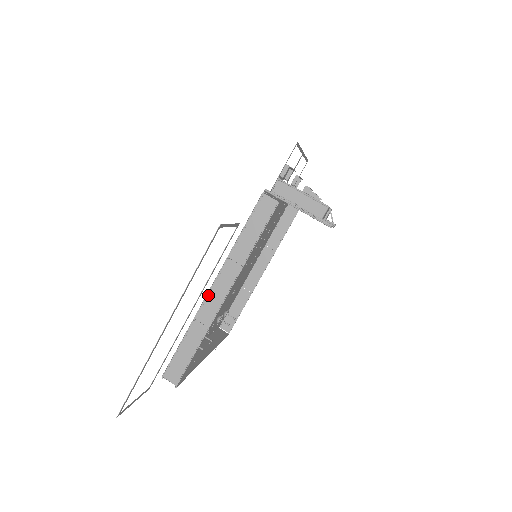
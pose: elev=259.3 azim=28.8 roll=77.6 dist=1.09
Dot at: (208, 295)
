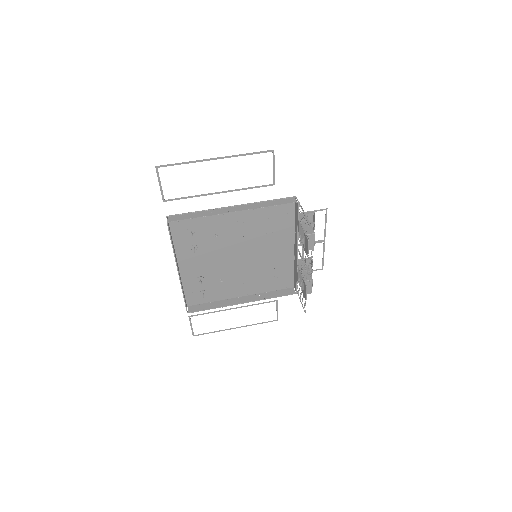
Dot at: (228, 207)
